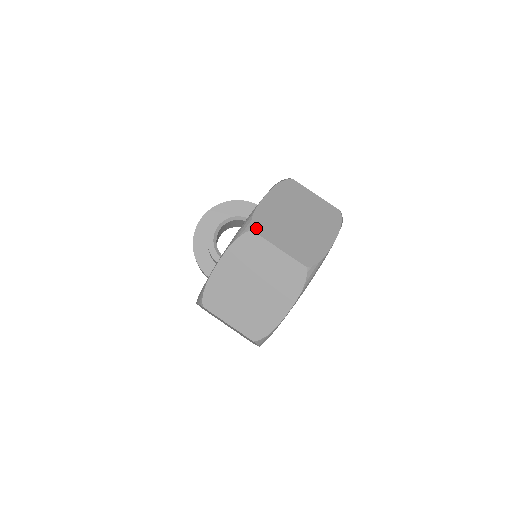
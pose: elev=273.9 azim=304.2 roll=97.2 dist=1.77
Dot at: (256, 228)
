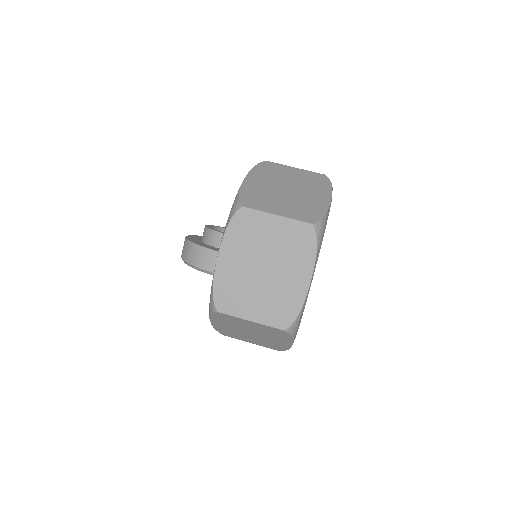
Dot at: occluded
